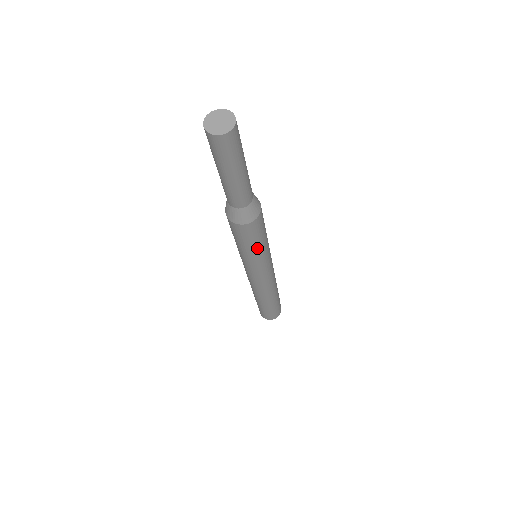
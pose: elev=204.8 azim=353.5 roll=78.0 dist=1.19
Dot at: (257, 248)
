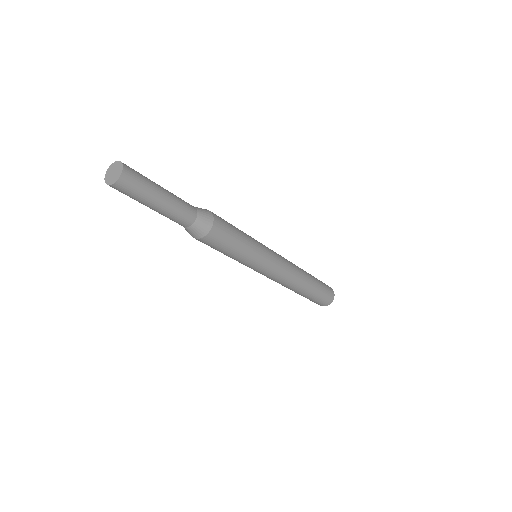
Dot at: (225, 254)
